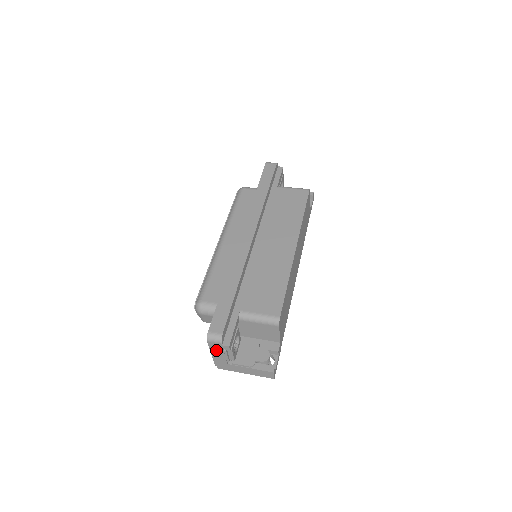
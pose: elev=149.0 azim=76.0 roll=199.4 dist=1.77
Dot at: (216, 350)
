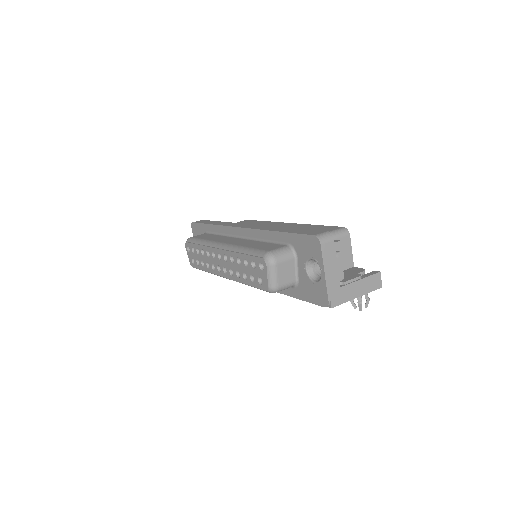
Dot at: (329, 260)
